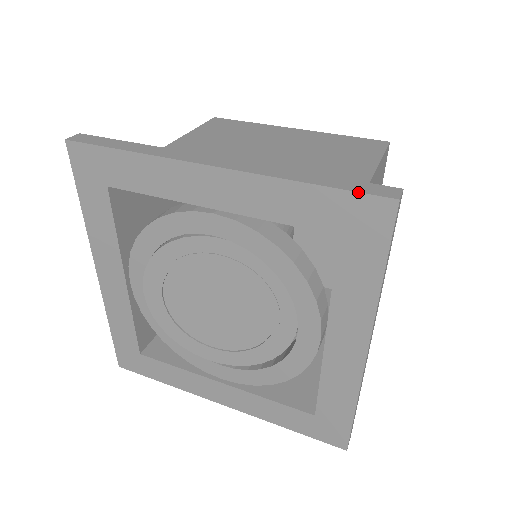
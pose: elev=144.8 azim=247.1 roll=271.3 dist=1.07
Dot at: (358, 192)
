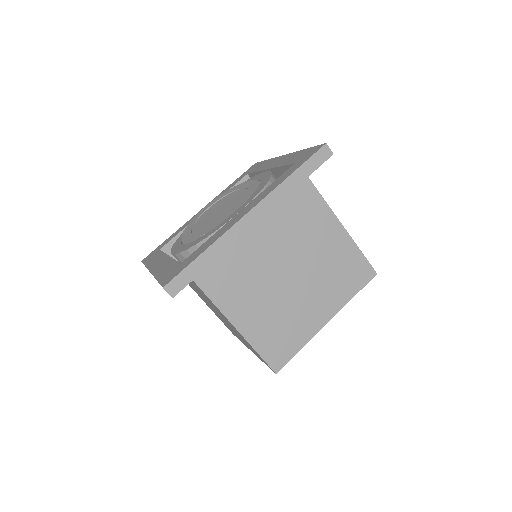
Dot at: (317, 146)
